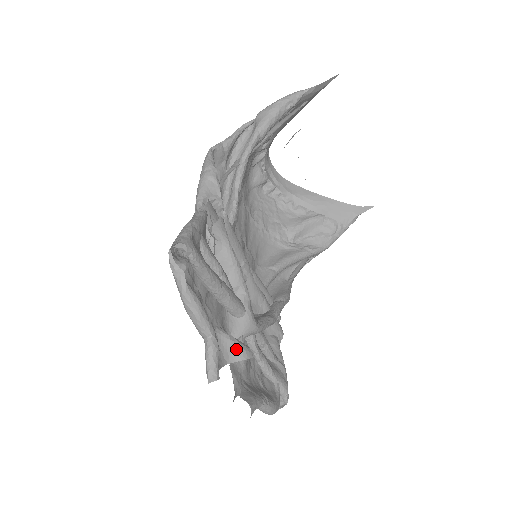
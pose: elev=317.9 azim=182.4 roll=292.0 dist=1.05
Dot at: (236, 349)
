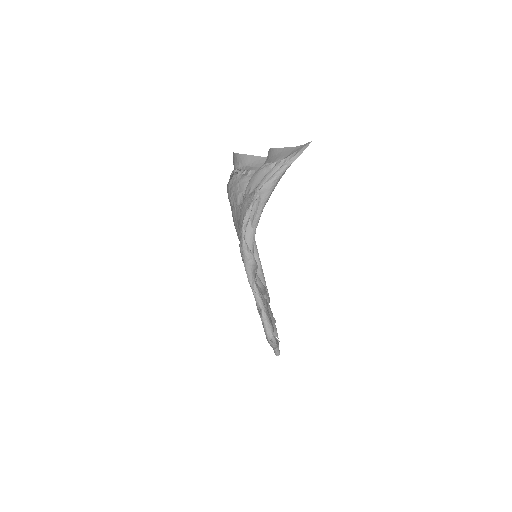
Dot at: occluded
